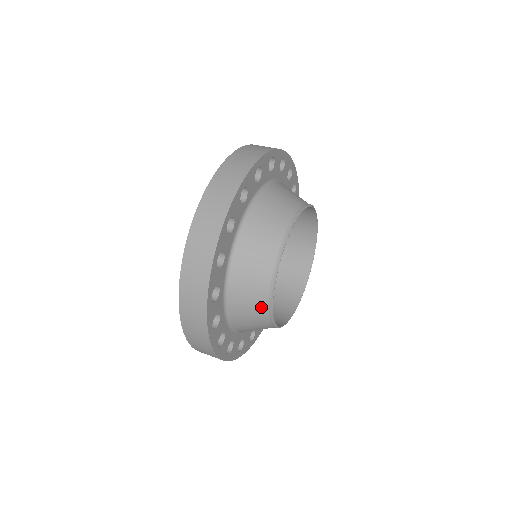
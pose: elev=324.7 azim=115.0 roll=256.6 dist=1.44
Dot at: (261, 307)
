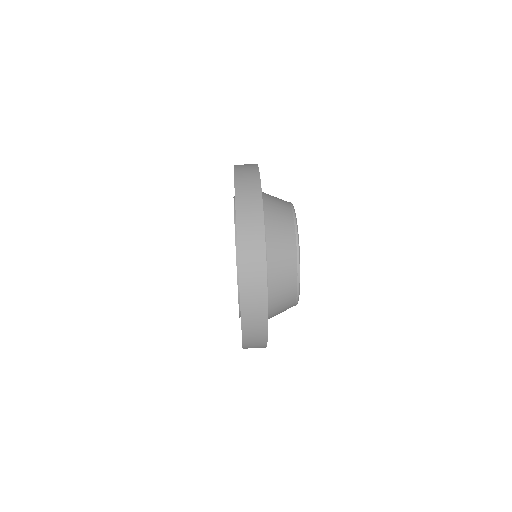
Dot at: (292, 265)
